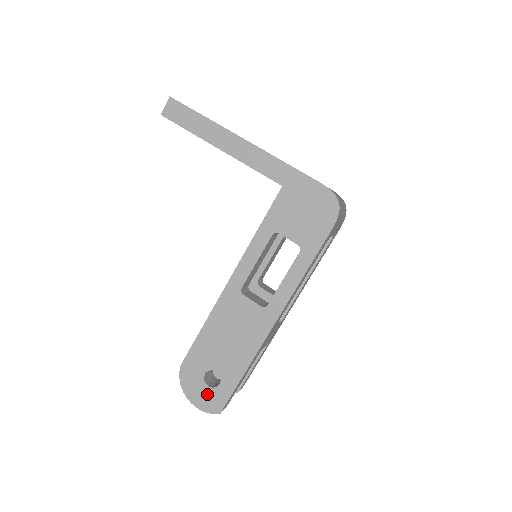
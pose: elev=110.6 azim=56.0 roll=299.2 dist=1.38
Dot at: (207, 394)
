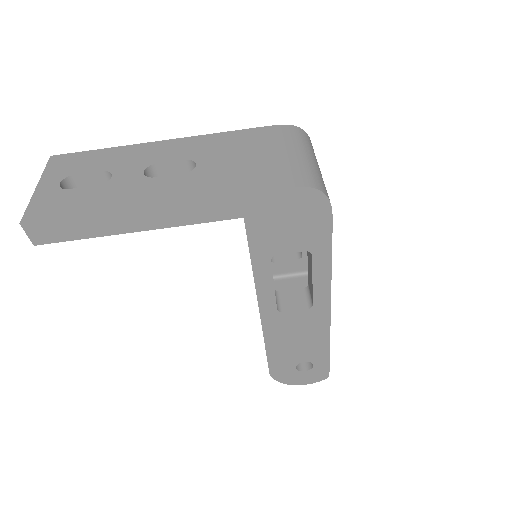
Dot at: (308, 375)
